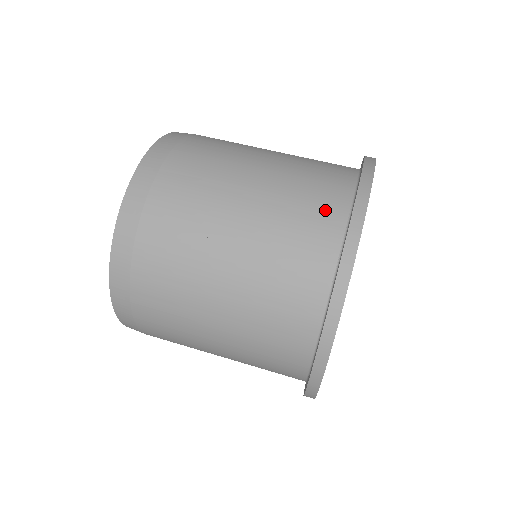
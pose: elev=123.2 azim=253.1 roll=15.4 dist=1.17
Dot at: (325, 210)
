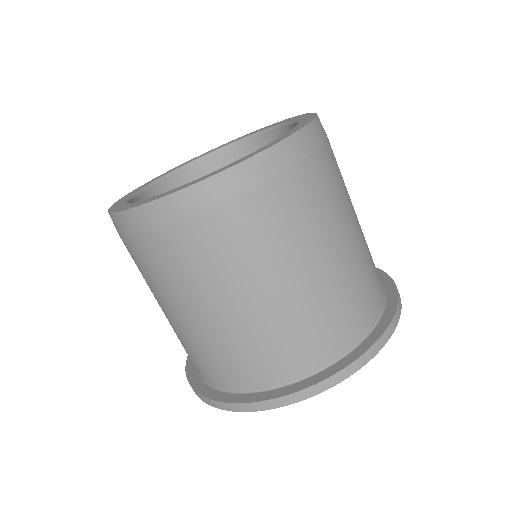
Dot at: (228, 375)
